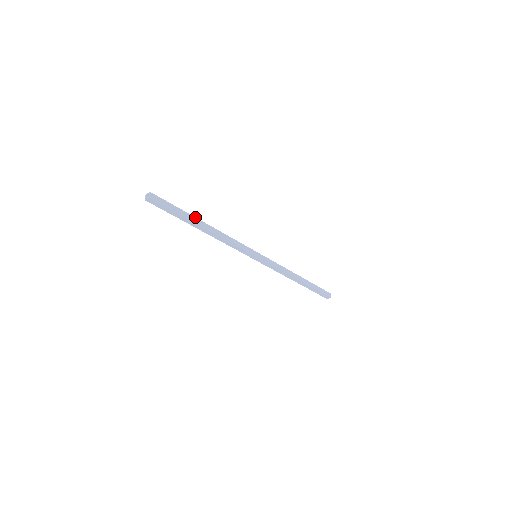
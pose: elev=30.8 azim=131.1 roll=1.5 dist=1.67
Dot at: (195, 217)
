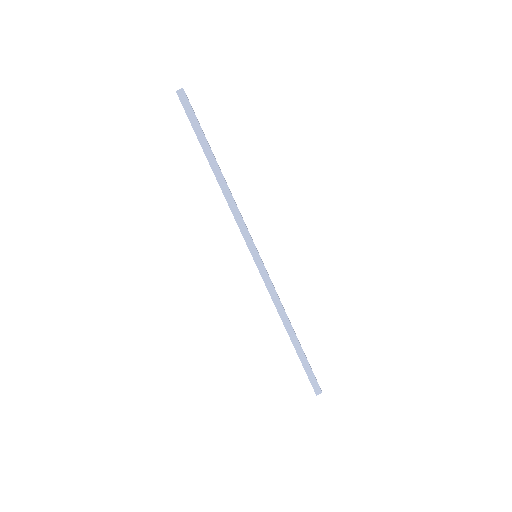
Dot at: occluded
